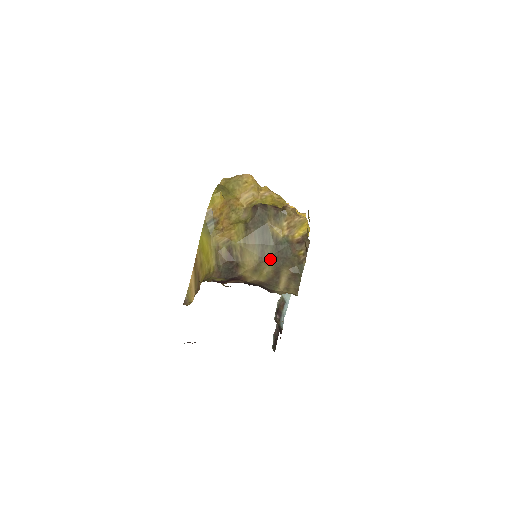
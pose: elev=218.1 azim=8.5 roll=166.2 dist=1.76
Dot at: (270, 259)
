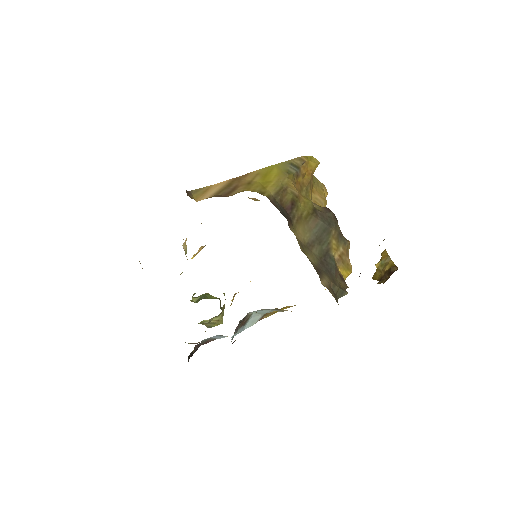
Dot at: (316, 255)
